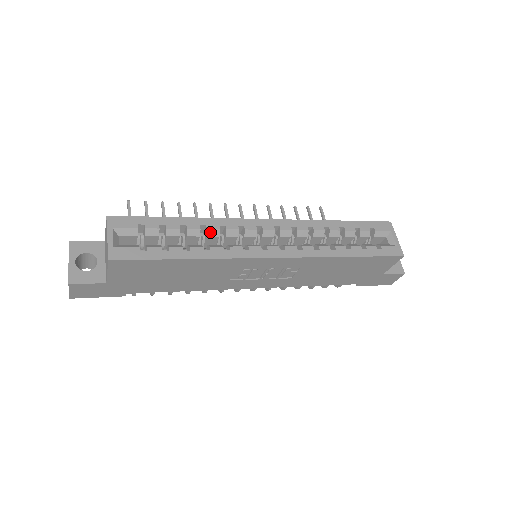
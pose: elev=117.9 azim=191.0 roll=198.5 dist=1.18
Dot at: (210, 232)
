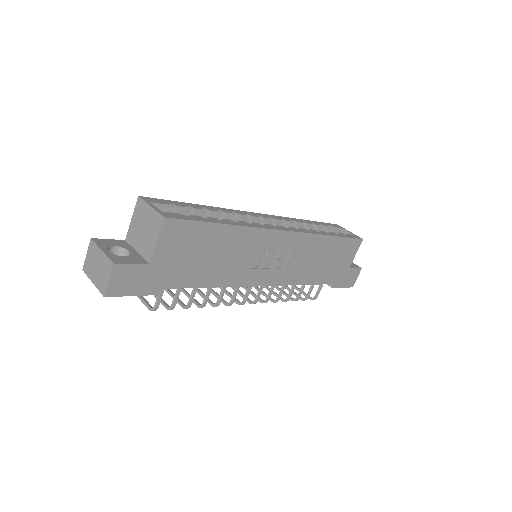
Dot at: (227, 215)
